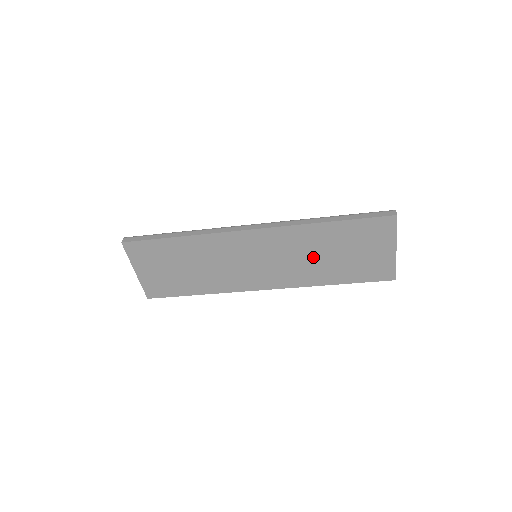
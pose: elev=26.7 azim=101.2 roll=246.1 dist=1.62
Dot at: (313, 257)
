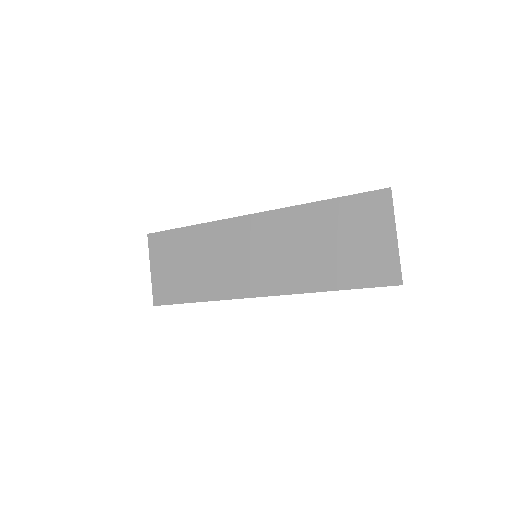
Dot at: (307, 249)
